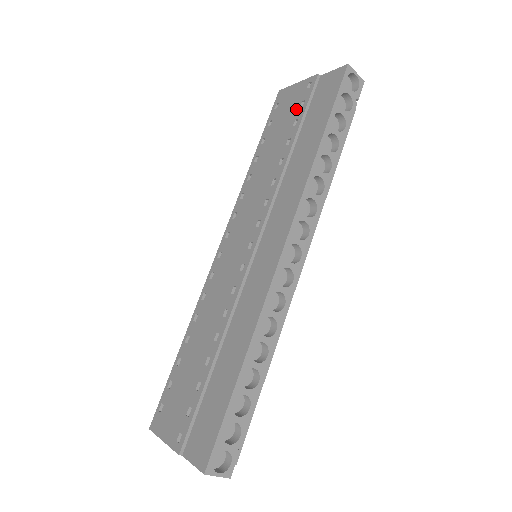
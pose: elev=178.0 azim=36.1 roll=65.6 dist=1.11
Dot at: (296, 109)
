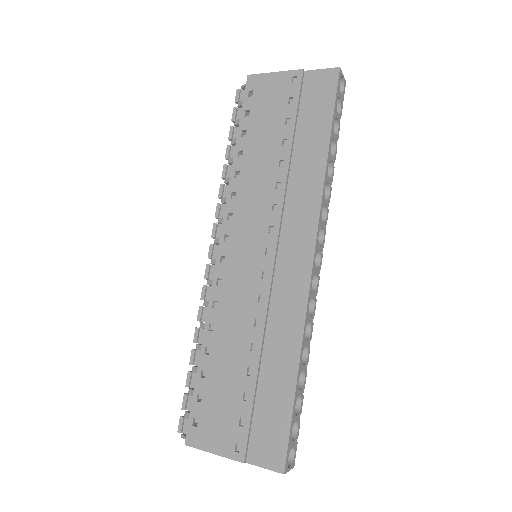
Dot at: (284, 105)
